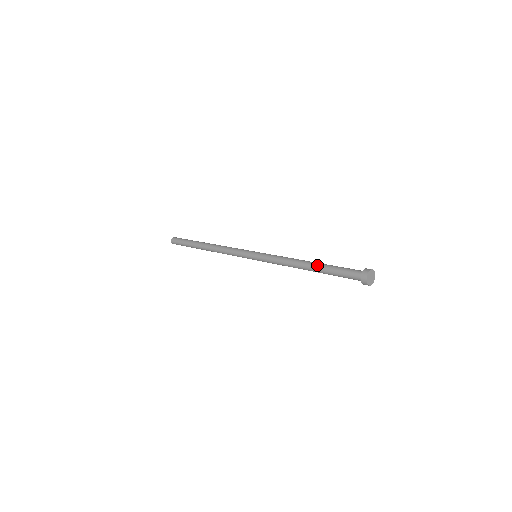
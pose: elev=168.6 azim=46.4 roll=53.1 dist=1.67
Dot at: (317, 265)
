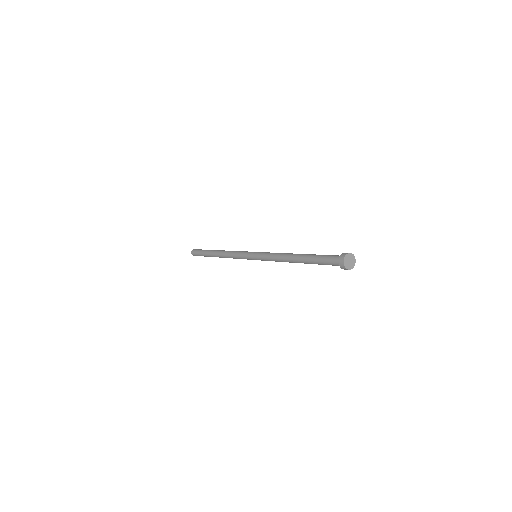
Dot at: (303, 256)
